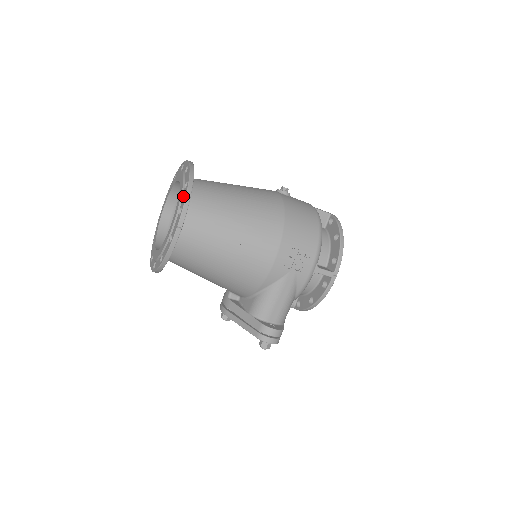
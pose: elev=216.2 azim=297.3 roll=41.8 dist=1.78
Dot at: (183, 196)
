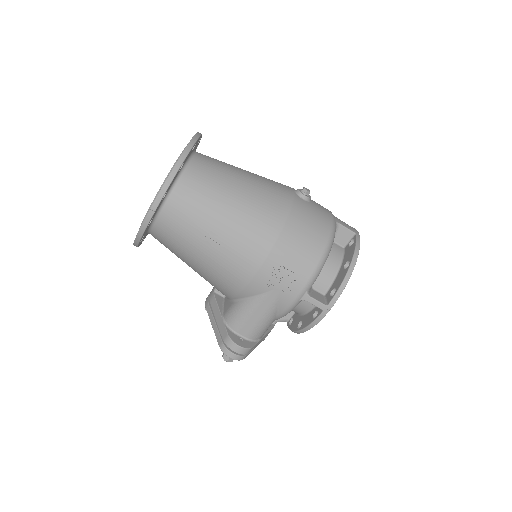
Dot at: occluded
